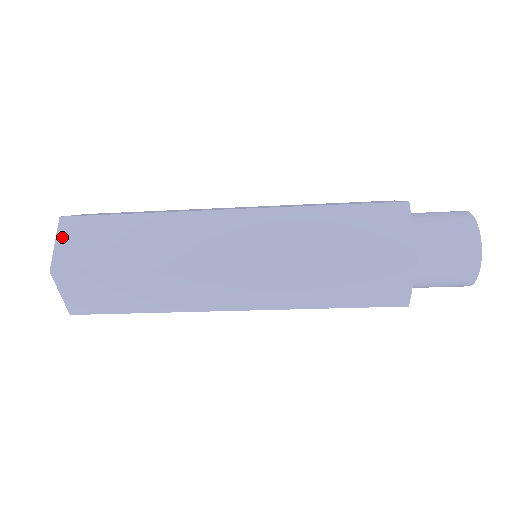
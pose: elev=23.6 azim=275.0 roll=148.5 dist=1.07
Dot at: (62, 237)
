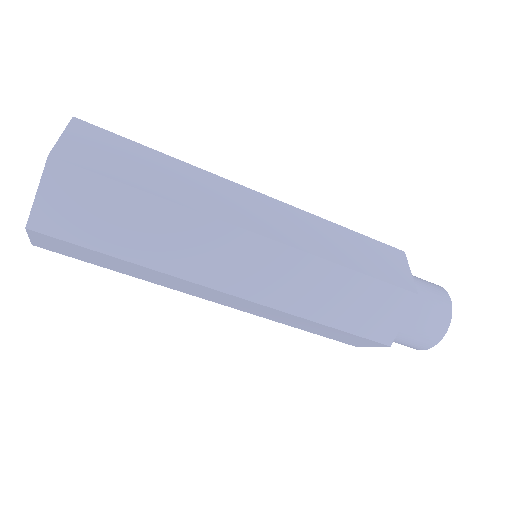
Dot at: (72, 133)
